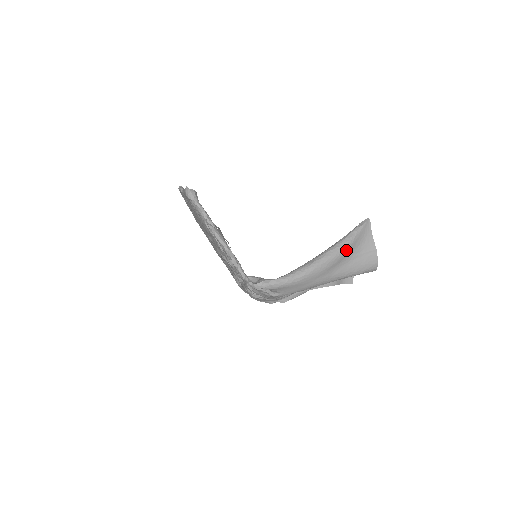
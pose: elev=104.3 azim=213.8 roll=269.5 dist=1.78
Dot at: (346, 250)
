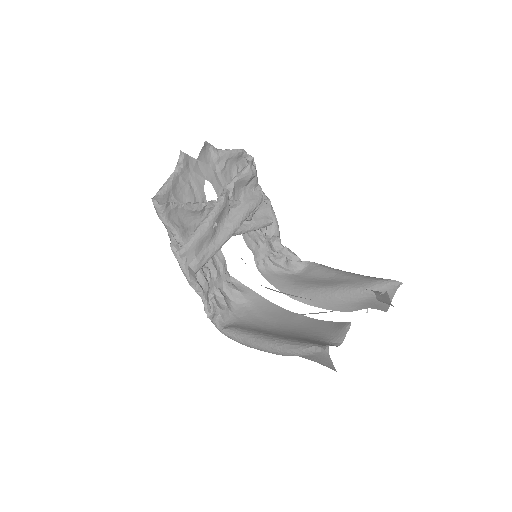
Dot at: occluded
